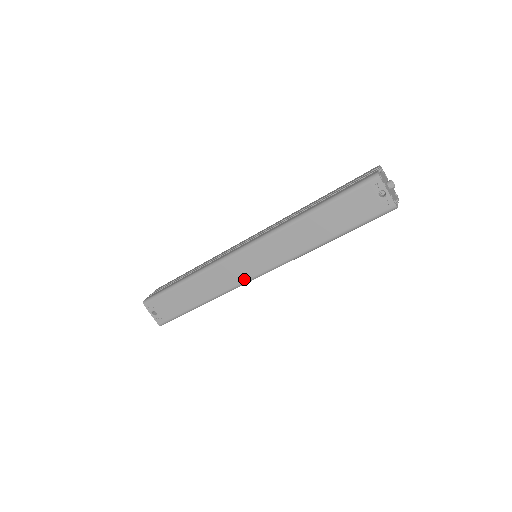
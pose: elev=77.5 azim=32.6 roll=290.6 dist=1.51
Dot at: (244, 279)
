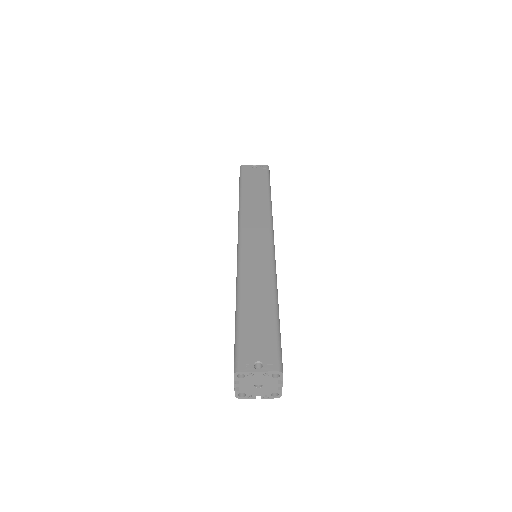
Dot at: (269, 254)
